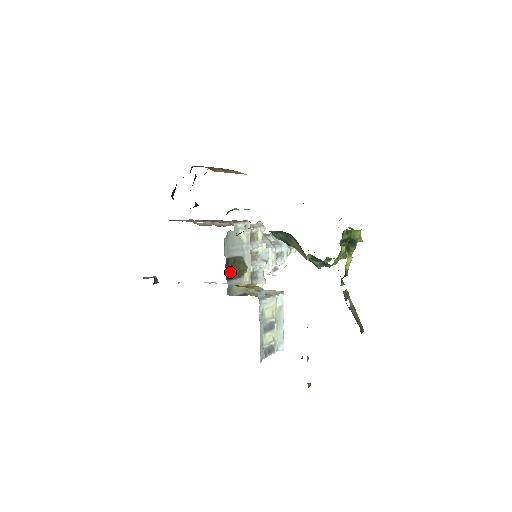
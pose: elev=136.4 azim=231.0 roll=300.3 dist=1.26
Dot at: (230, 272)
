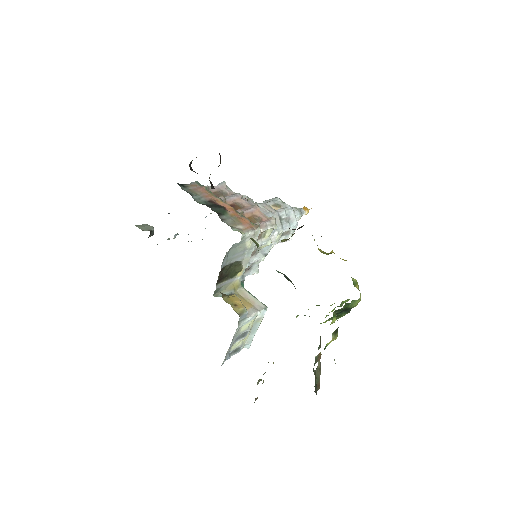
Dot at: (223, 276)
